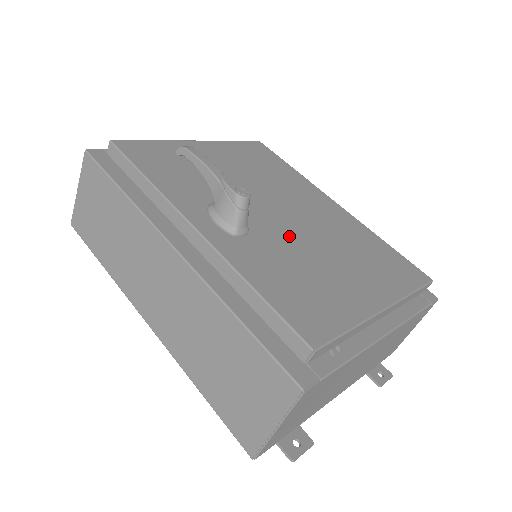
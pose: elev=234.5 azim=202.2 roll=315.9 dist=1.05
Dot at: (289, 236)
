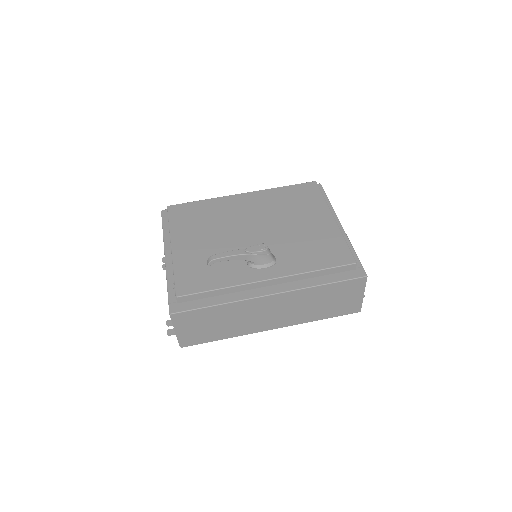
Dot at: (276, 236)
